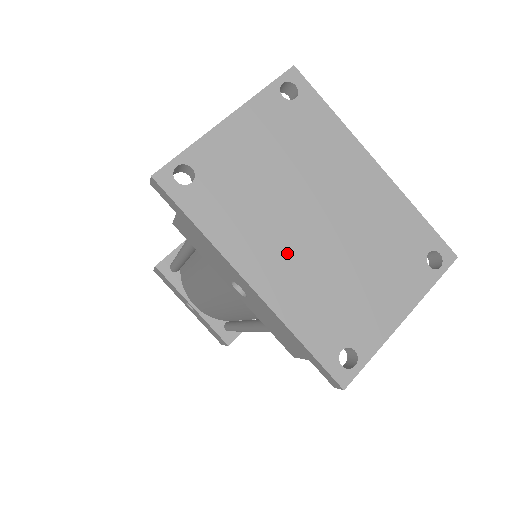
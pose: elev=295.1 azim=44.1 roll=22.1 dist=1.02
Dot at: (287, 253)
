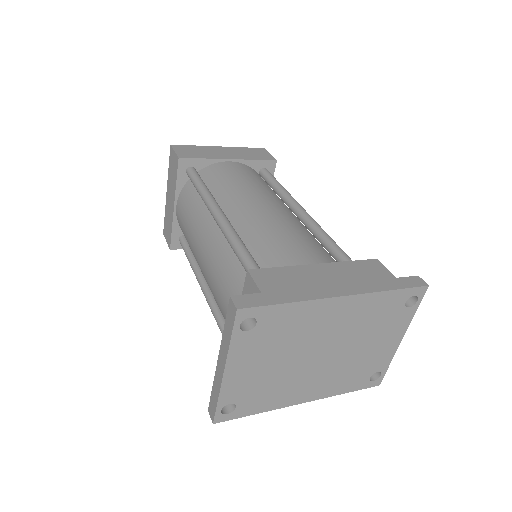
Dot at: (314, 379)
